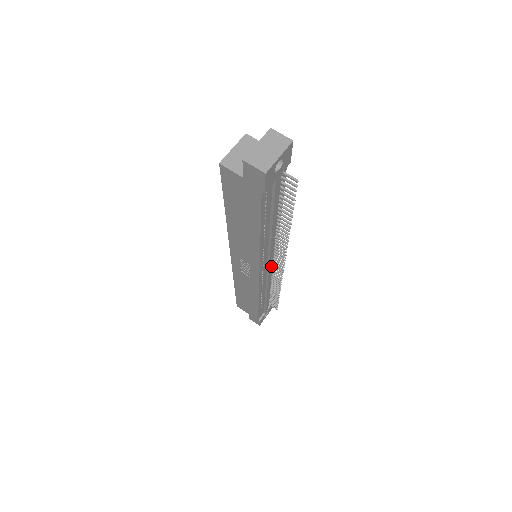
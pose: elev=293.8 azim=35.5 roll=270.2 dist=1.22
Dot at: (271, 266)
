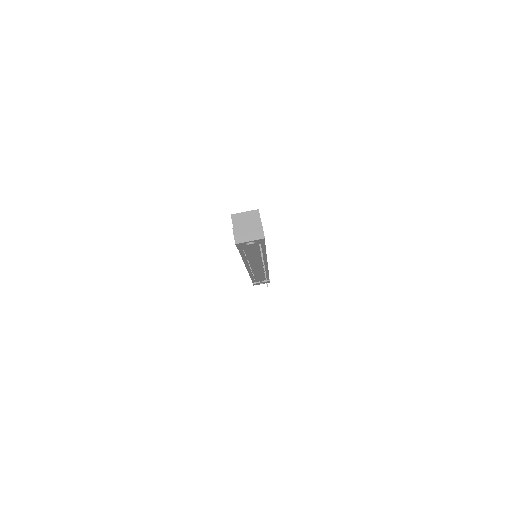
Dot at: (262, 267)
